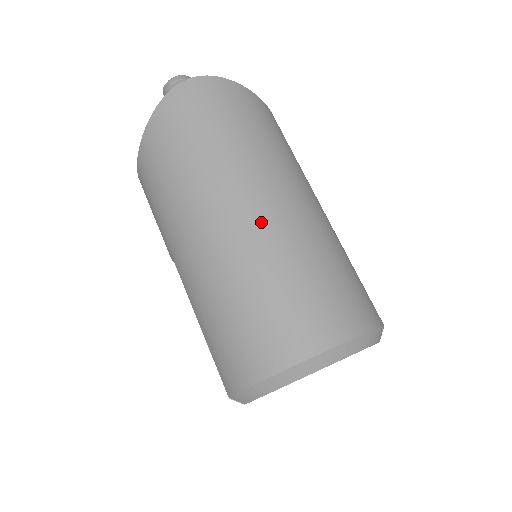
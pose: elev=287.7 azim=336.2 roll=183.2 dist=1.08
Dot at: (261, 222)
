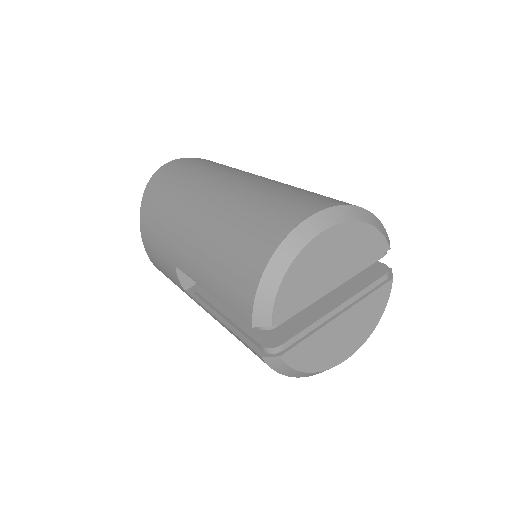
Dot at: (237, 185)
